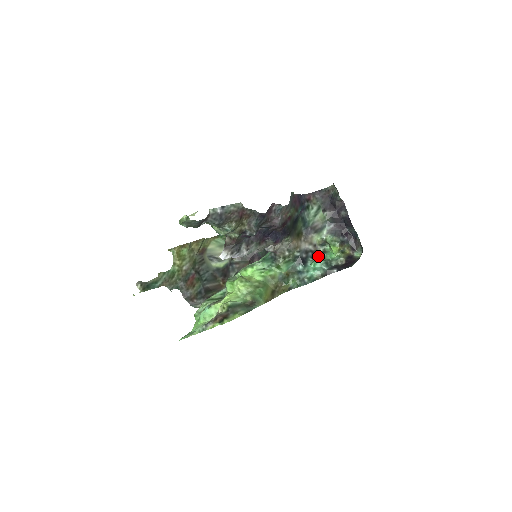
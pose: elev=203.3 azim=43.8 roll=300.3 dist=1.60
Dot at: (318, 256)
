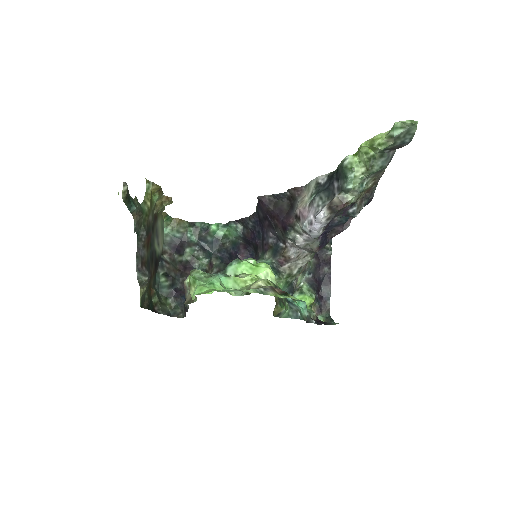
Dot at: occluded
